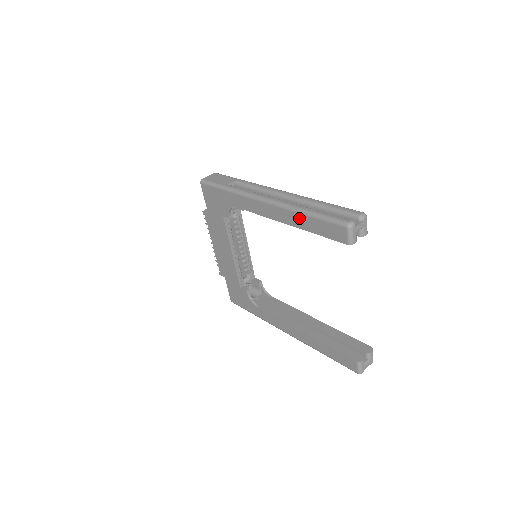
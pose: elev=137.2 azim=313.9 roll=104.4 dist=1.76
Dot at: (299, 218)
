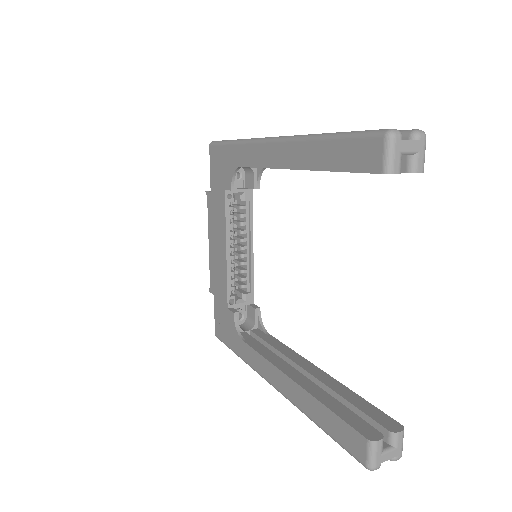
Dot at: (314, 149)
